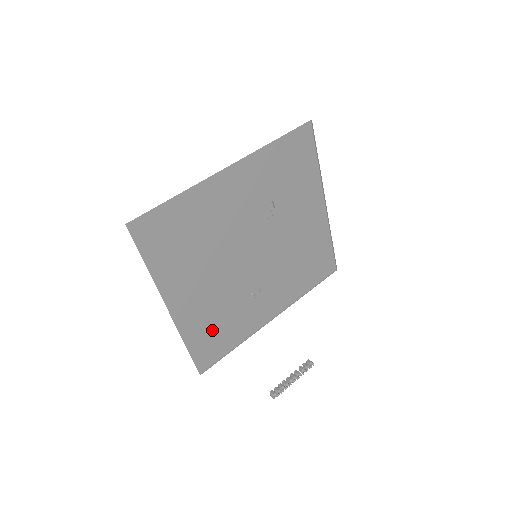
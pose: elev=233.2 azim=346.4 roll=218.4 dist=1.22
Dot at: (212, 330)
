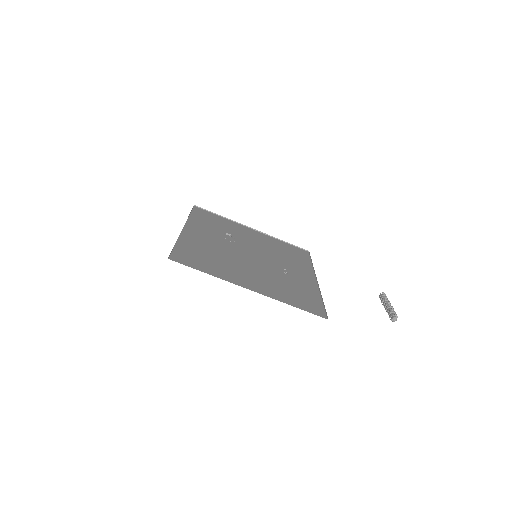
Dot at: (293, 295)
